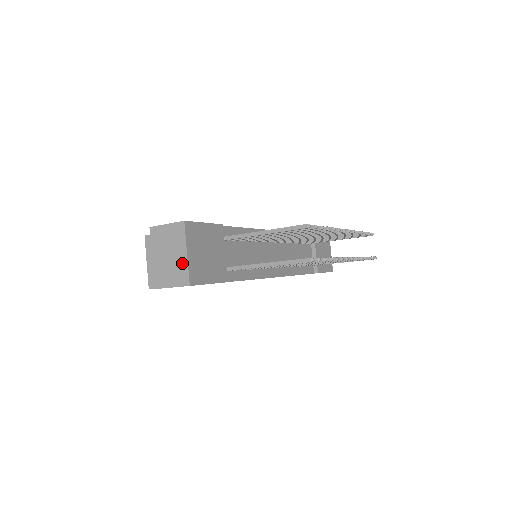
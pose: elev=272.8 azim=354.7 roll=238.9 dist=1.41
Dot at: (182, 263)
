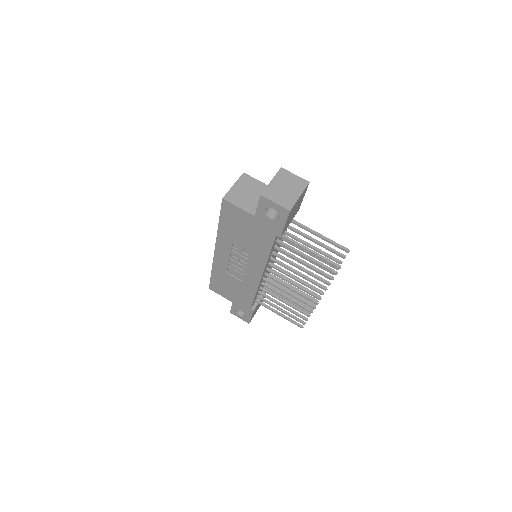
Dot at: (293, 198)
